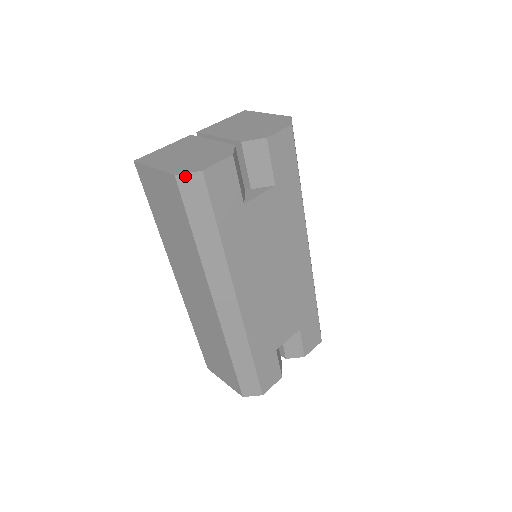
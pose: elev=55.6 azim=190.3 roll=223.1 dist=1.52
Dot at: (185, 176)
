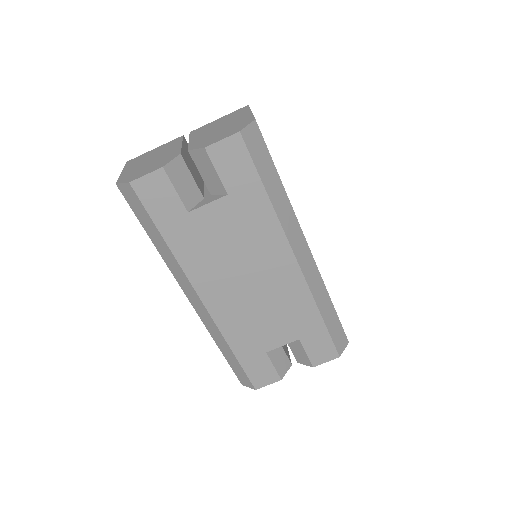
Dot at: (122, 185)
